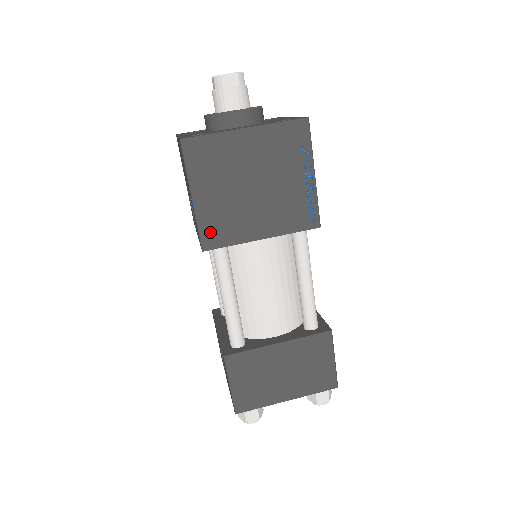
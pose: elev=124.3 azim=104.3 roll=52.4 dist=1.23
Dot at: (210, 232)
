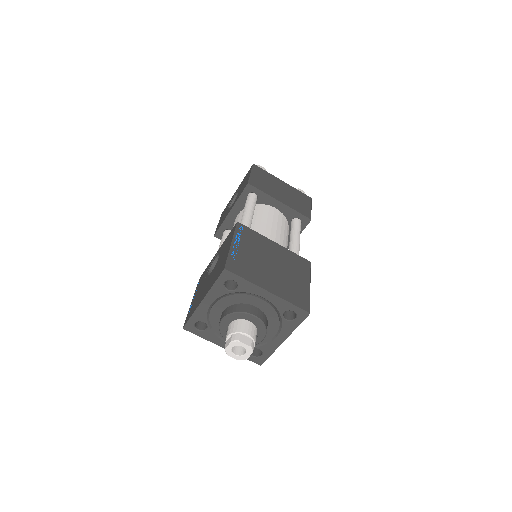
Dot at: occluded
